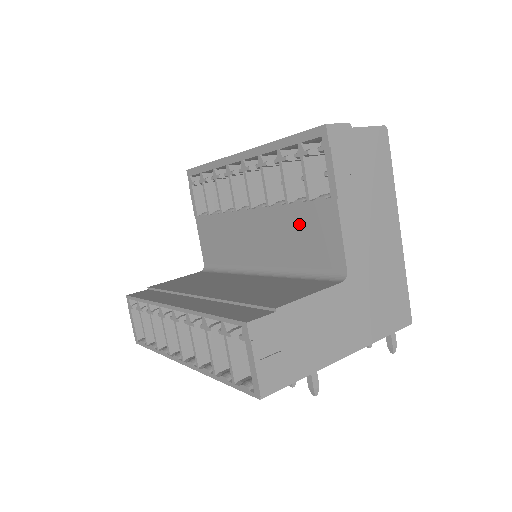
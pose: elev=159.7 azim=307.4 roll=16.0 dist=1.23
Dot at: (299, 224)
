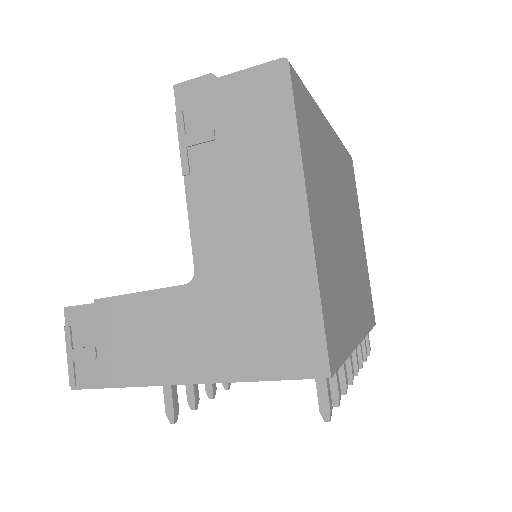
Dot at: occluded
